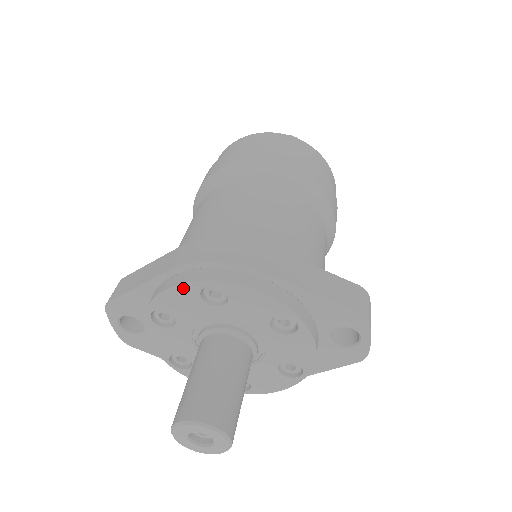
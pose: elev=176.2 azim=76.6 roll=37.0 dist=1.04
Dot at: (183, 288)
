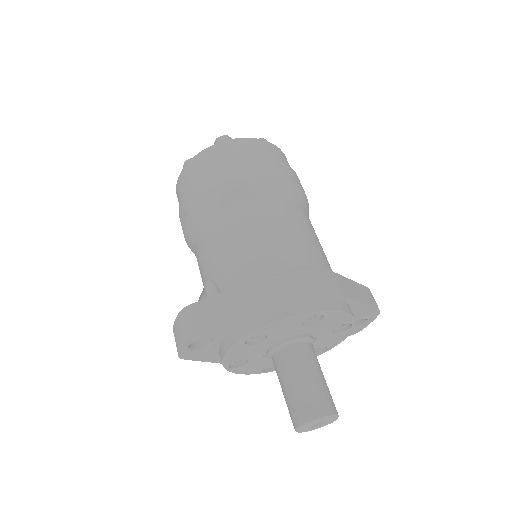
Dot at: (295, 318)
